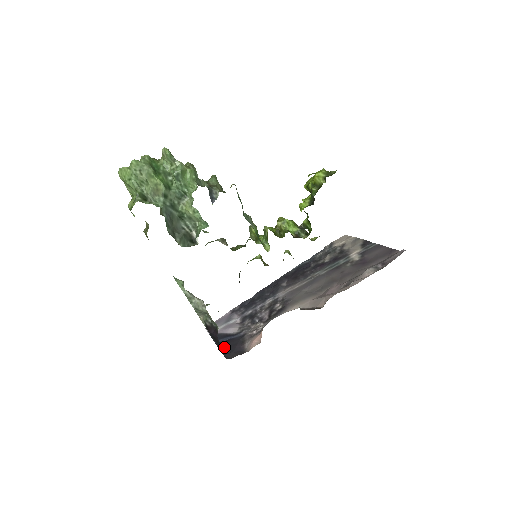
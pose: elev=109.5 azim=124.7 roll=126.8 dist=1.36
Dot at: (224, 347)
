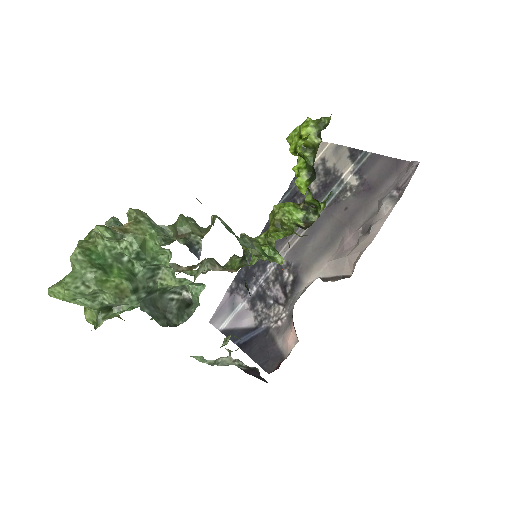
Dot at: (254, 353)
